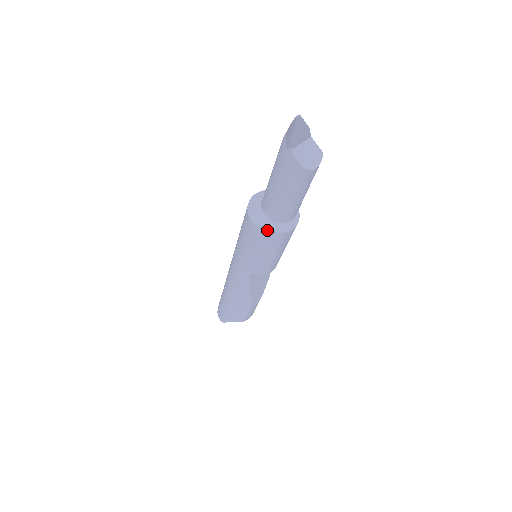
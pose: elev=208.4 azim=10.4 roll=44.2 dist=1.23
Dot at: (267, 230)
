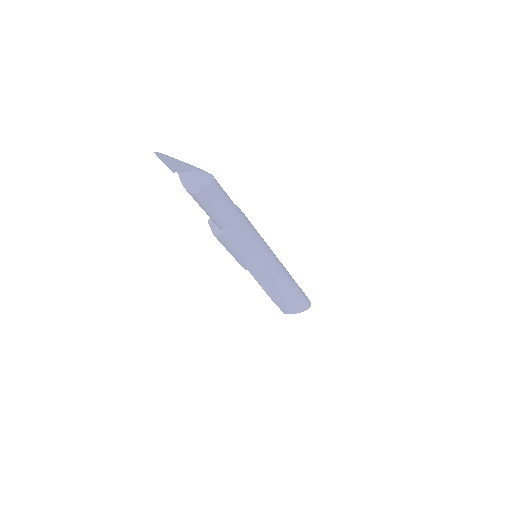
Dot at: (211, 228)
